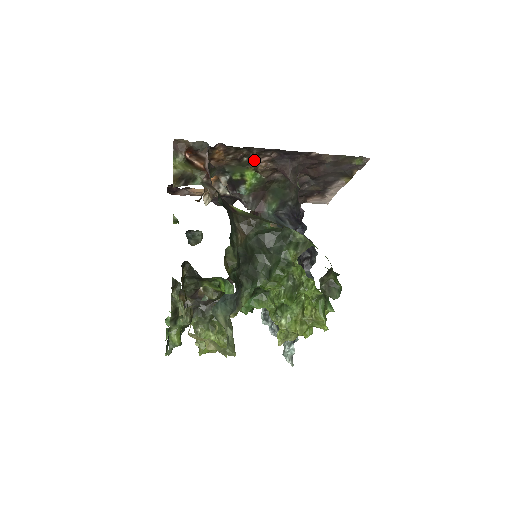
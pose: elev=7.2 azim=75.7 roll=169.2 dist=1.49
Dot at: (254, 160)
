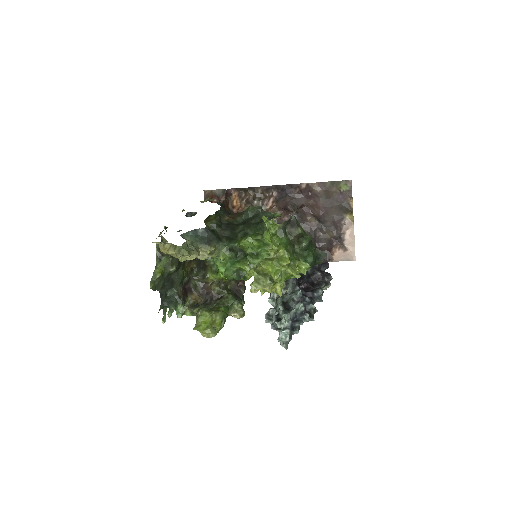
Dot at: (264, 204)
